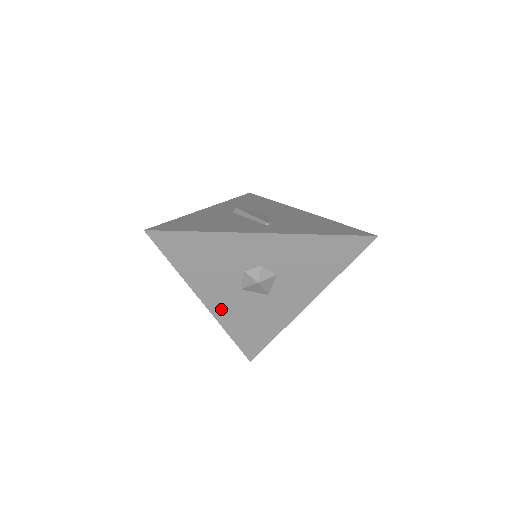
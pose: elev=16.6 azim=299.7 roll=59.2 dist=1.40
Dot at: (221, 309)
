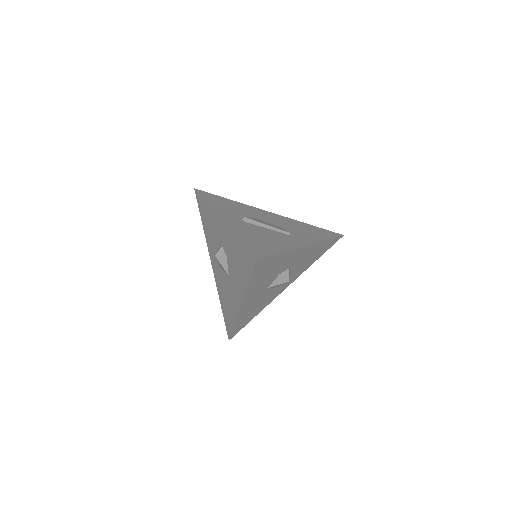
Dot at: (246, 307)
